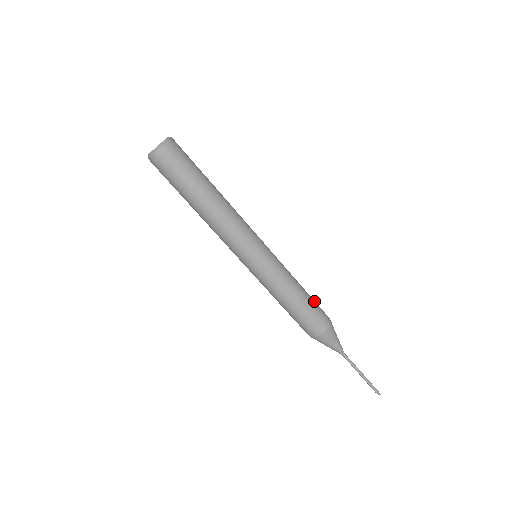
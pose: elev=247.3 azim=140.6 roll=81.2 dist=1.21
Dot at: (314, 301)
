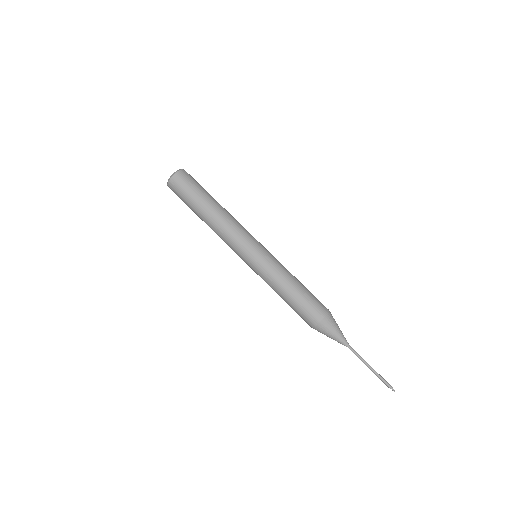
Dot at: (309, 297)
